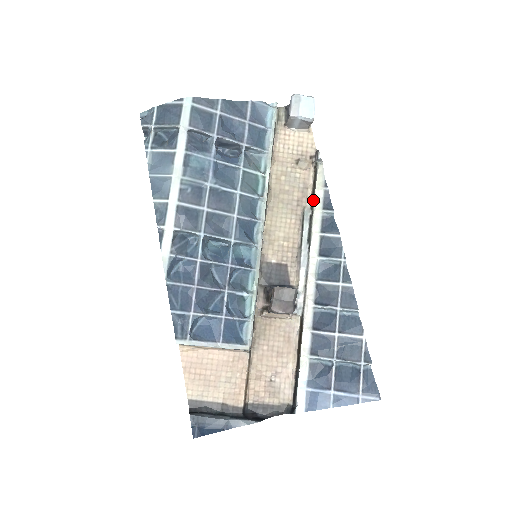
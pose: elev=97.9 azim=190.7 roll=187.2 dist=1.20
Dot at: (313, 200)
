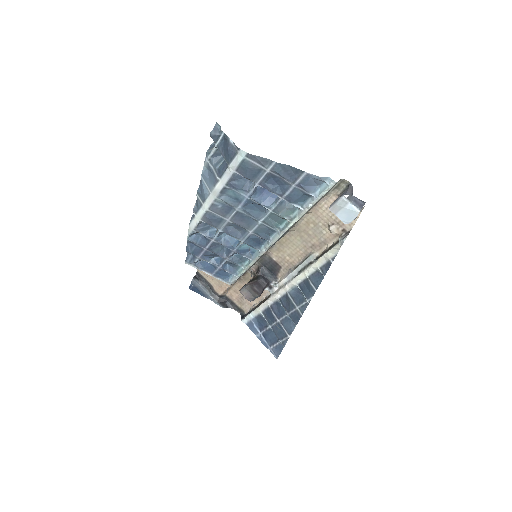
Dot at: (320, 256)
